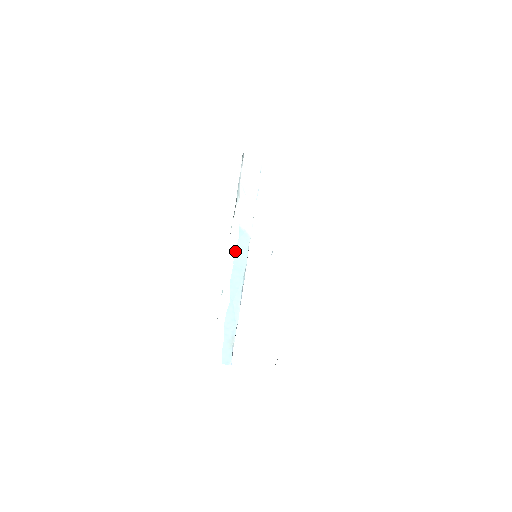
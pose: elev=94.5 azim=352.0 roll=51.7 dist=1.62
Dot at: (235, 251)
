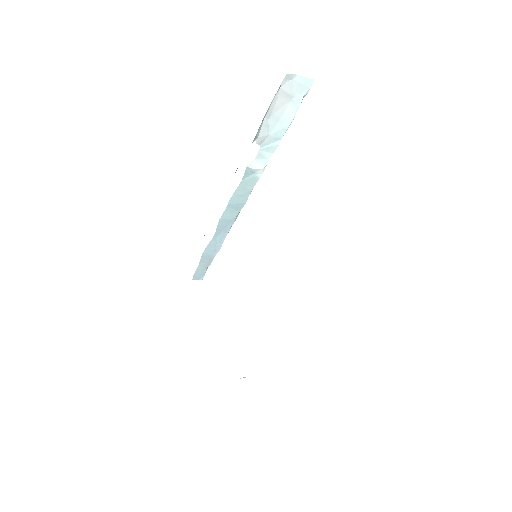
Dot at: (233, 194)
